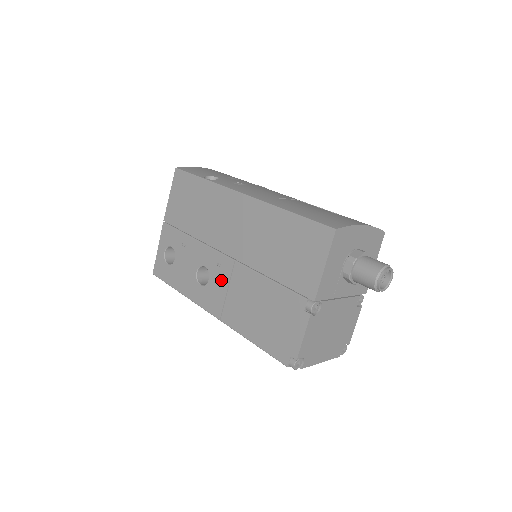
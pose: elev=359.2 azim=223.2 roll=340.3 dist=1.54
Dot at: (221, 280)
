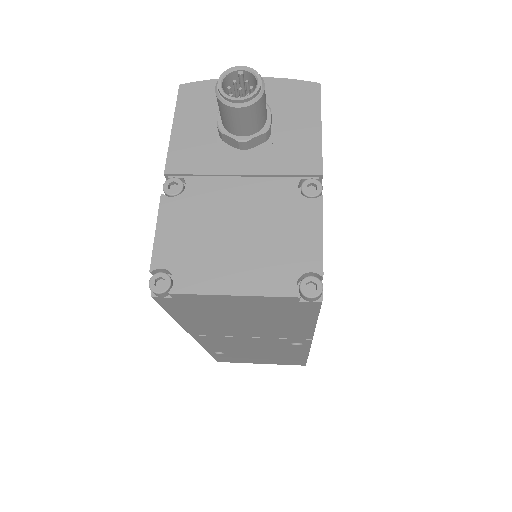
Dot at: occluded
